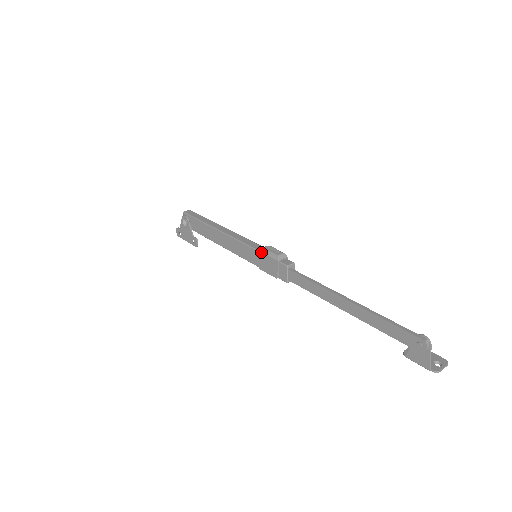
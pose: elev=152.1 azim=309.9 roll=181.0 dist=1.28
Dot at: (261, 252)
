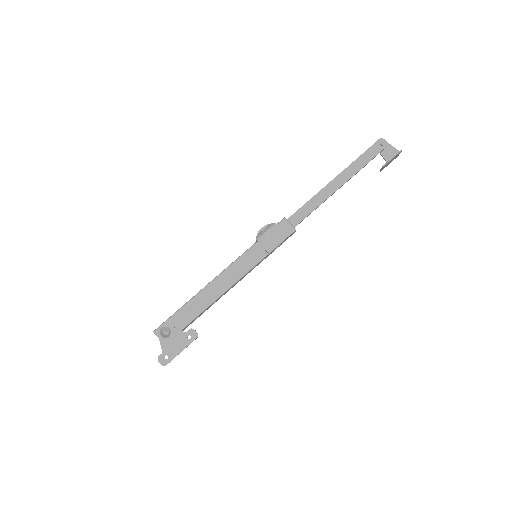
Dot at: (259, 237)
